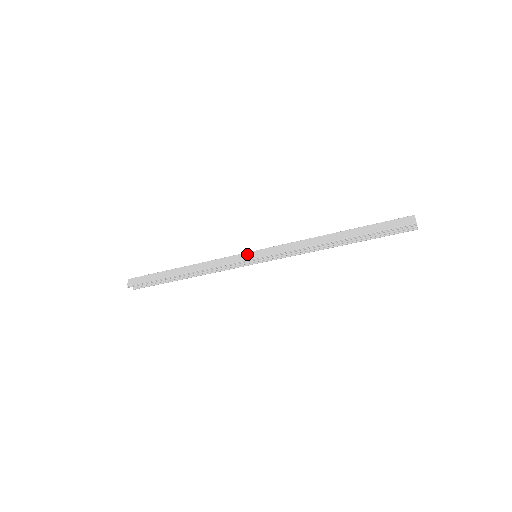
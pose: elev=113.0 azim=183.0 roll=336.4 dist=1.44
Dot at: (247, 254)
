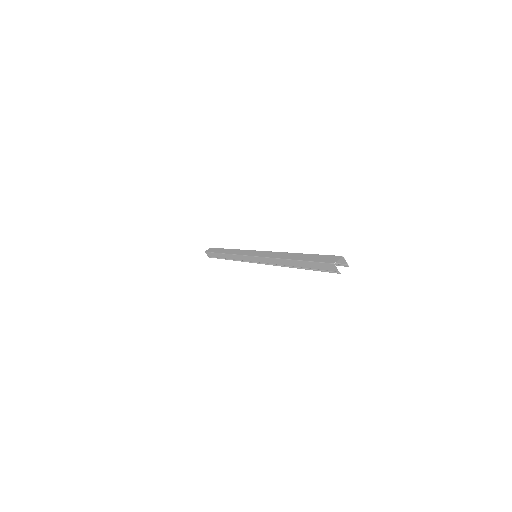
Dot at: (249, 257)
